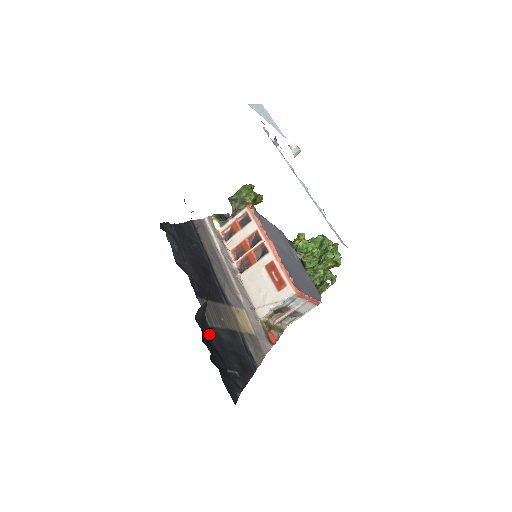
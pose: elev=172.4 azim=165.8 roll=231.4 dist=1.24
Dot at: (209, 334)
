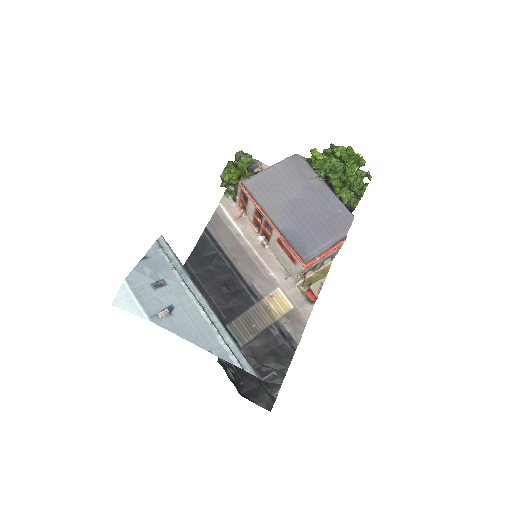
Dot at: occluded
